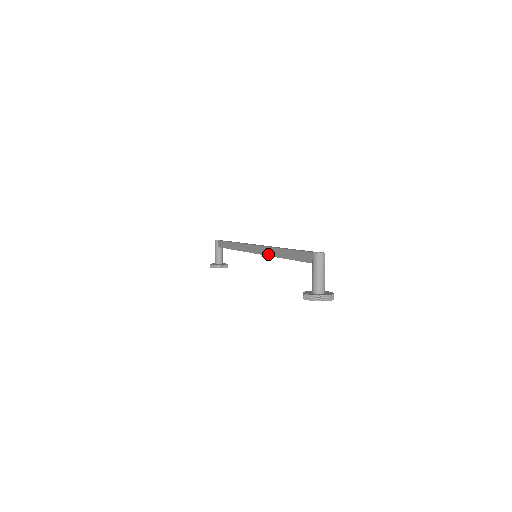
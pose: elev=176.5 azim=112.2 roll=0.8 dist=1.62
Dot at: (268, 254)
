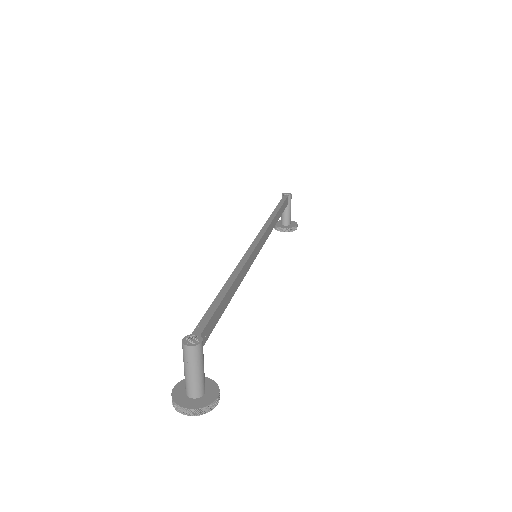
Dot at: occluded
